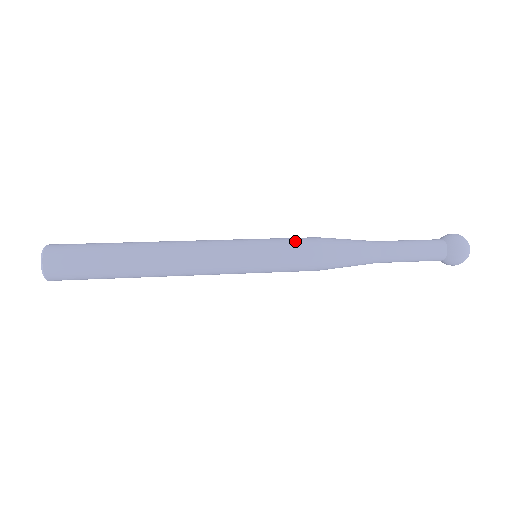
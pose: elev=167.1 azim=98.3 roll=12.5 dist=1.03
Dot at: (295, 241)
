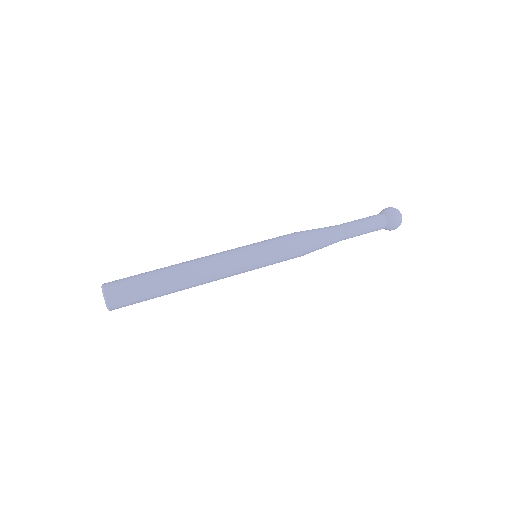
Dot at: (286, 248)
